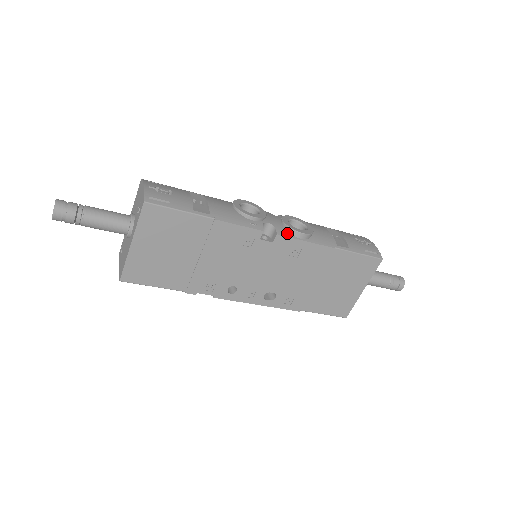
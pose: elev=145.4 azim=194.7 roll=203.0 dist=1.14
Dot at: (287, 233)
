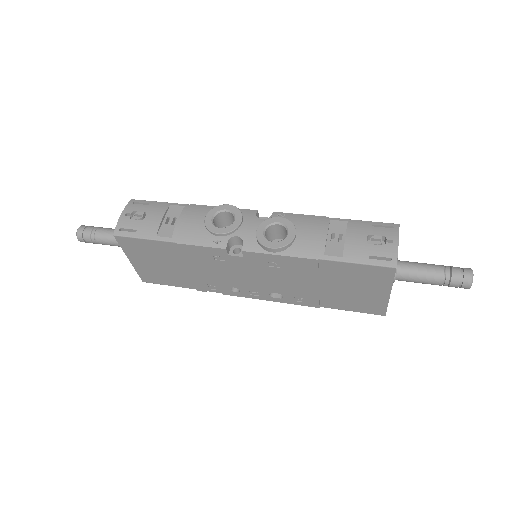
Dot at: (256, 247)
